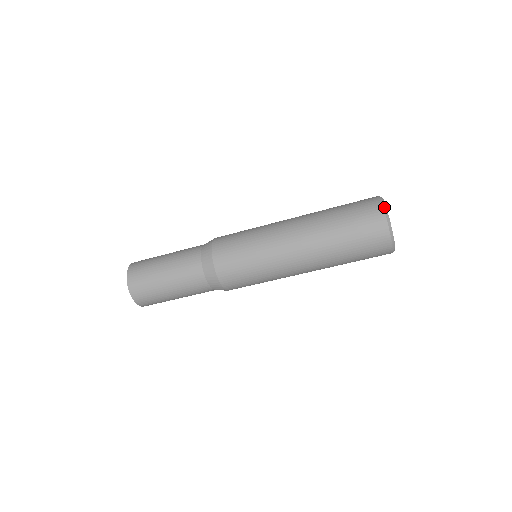
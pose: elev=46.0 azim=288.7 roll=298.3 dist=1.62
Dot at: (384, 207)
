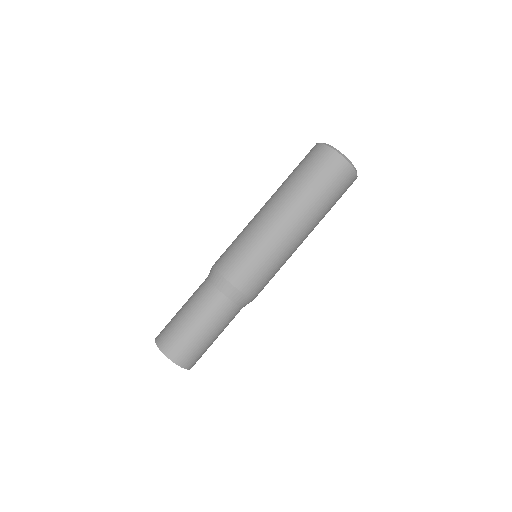
Dot at: (318, 143)
